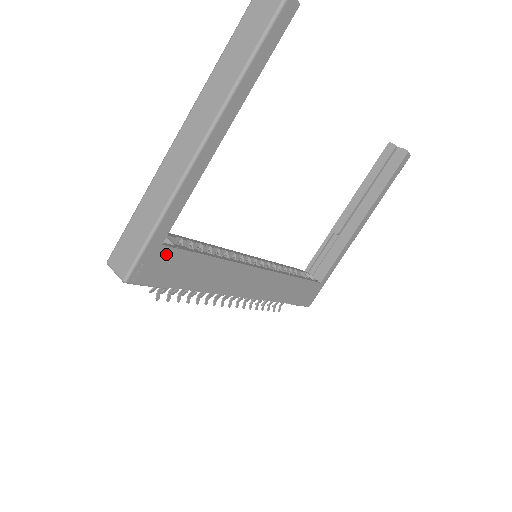
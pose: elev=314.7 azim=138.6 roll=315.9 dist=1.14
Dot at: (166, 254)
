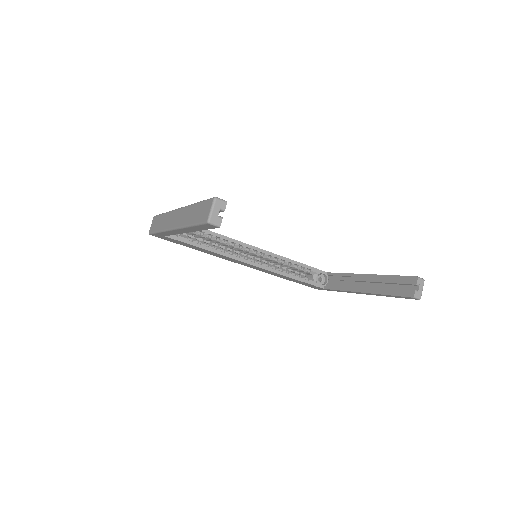
Dot at: (170, 238)
